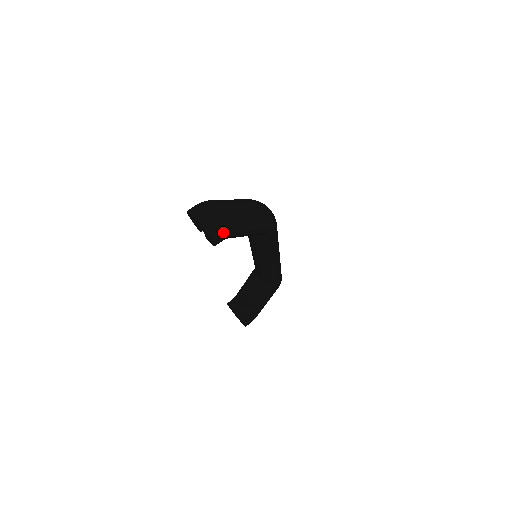
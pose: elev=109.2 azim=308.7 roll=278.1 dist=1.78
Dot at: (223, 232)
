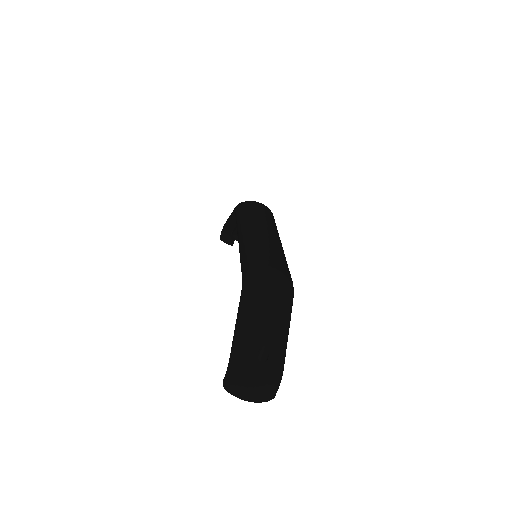
Dot at: occluded
